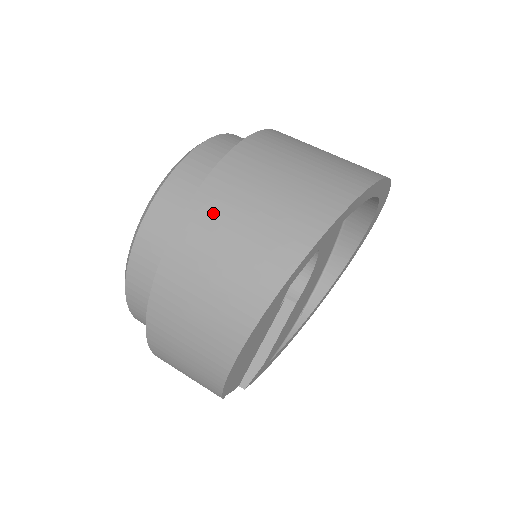
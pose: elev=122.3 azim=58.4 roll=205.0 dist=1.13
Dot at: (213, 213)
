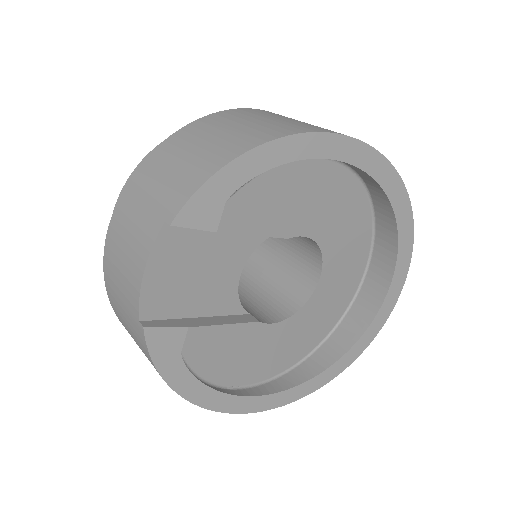
Dot at: occluded
